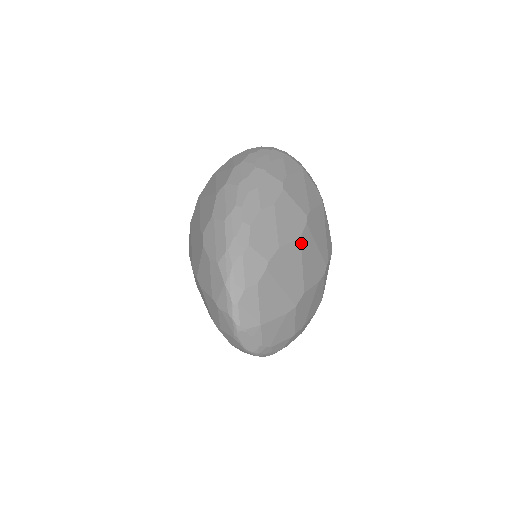
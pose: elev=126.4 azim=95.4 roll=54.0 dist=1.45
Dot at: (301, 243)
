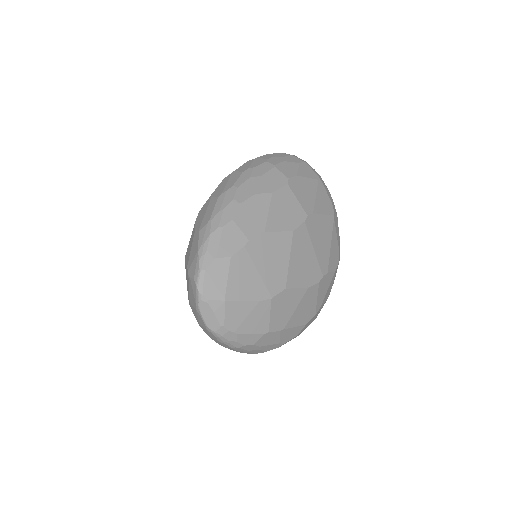
Dot at: (293, 237)
